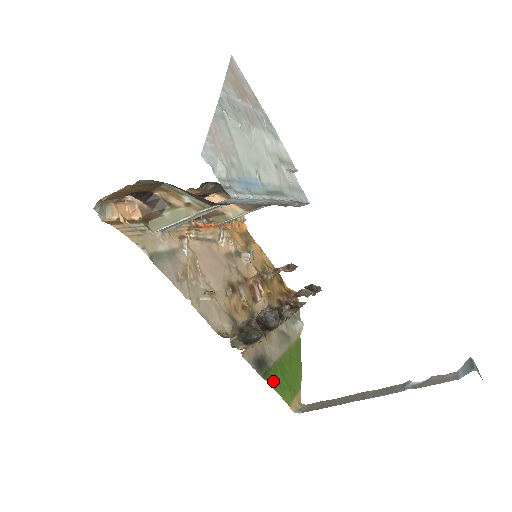
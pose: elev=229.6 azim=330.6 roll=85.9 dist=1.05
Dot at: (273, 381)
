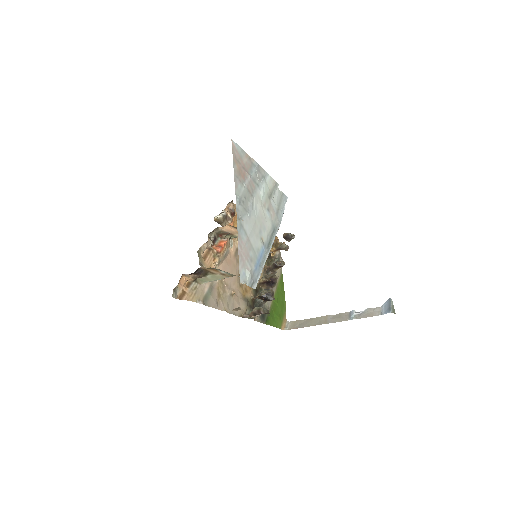
Dot at: (271, 321)
